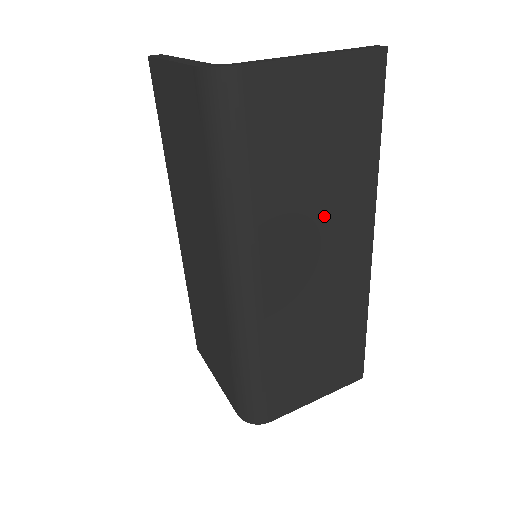
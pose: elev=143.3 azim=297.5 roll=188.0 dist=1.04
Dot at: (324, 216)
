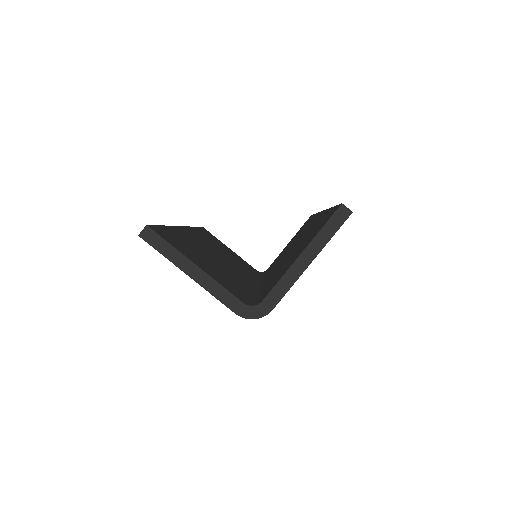
Dot at: occluded
